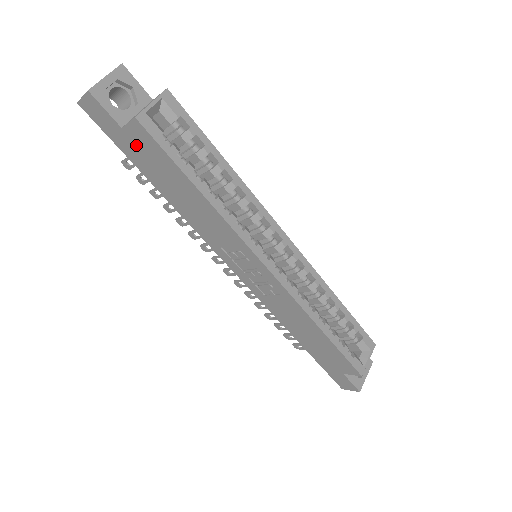
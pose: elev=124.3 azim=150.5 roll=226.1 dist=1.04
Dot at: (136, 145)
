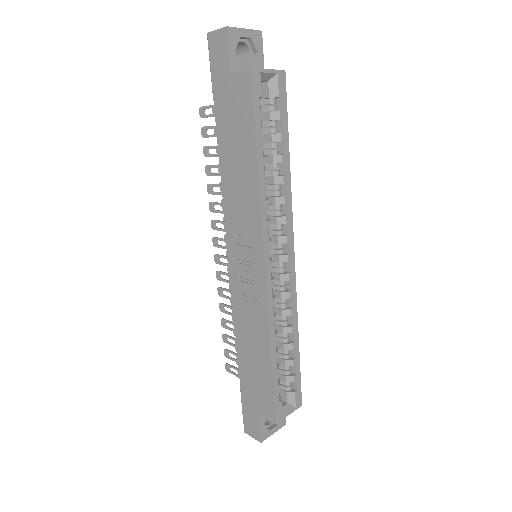
Dot at: (231, 94)
